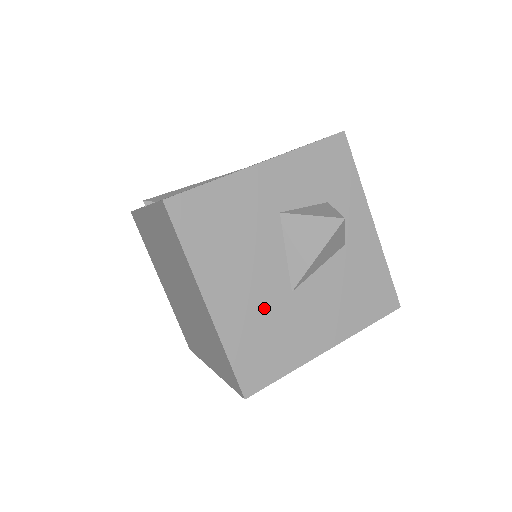
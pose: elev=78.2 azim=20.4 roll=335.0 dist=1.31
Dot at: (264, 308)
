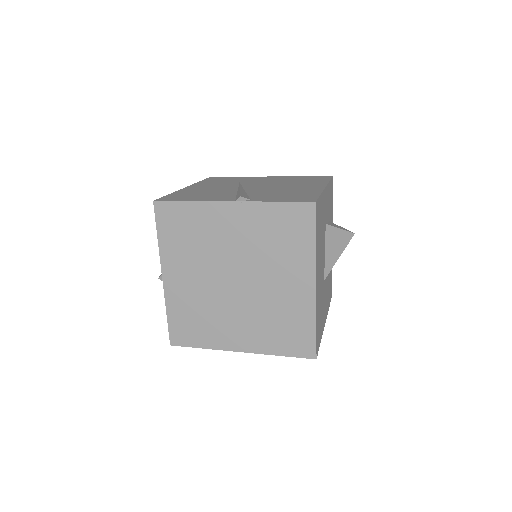
Dot at: (321, 291)
